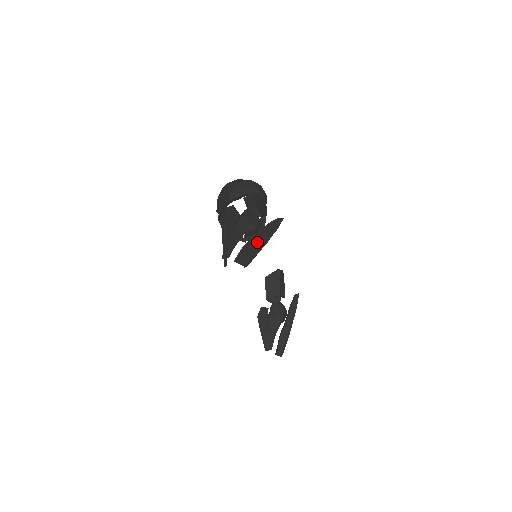
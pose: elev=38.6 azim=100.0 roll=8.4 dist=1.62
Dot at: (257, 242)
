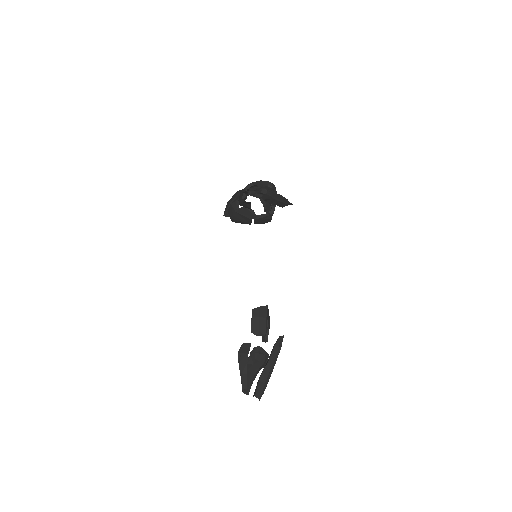
Dot at: occluded
